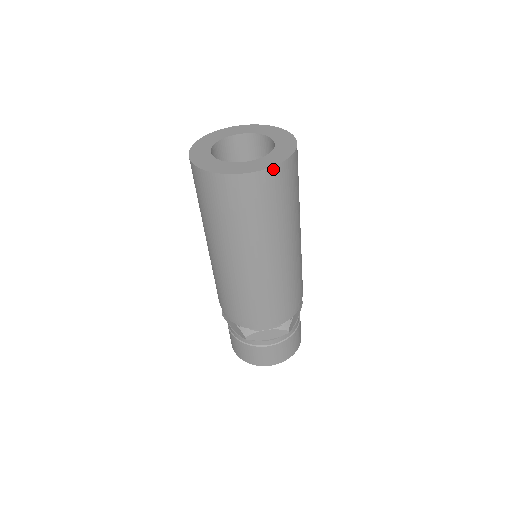
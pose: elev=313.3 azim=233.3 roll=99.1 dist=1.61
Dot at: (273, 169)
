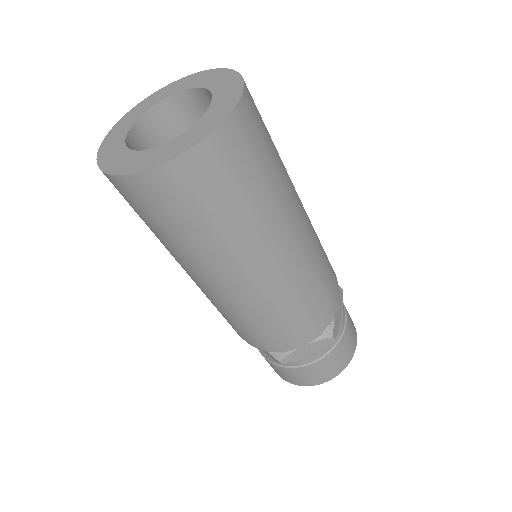
Dot at: (213, 137)
